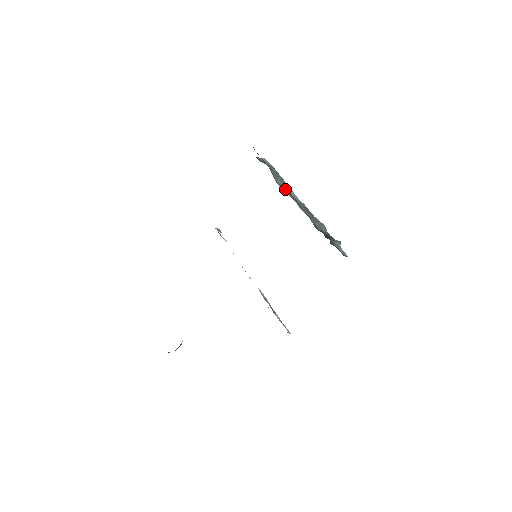
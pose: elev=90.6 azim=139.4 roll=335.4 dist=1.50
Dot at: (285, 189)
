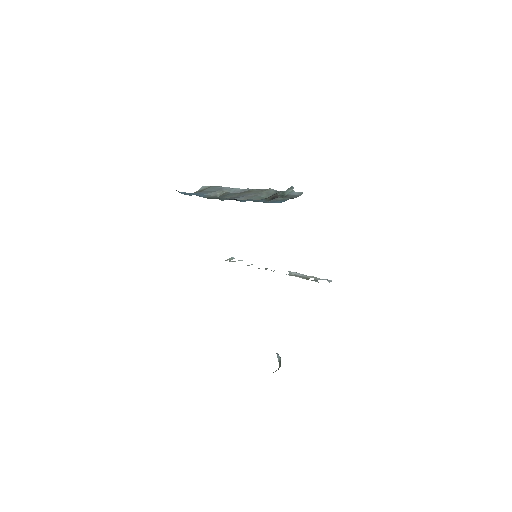
Dot at: (226, 194)
